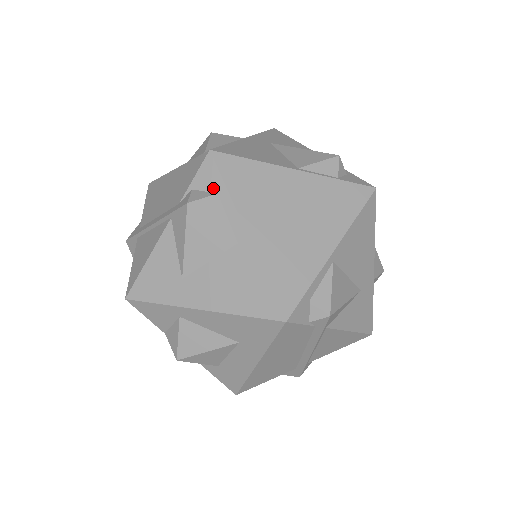
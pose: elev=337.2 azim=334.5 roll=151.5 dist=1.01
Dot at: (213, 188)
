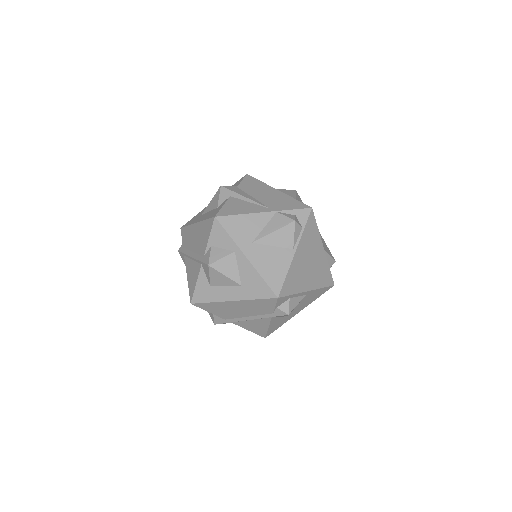
Dot at: (287, 300)
